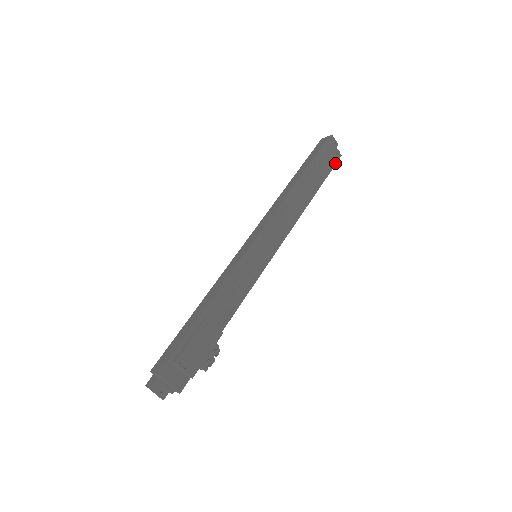
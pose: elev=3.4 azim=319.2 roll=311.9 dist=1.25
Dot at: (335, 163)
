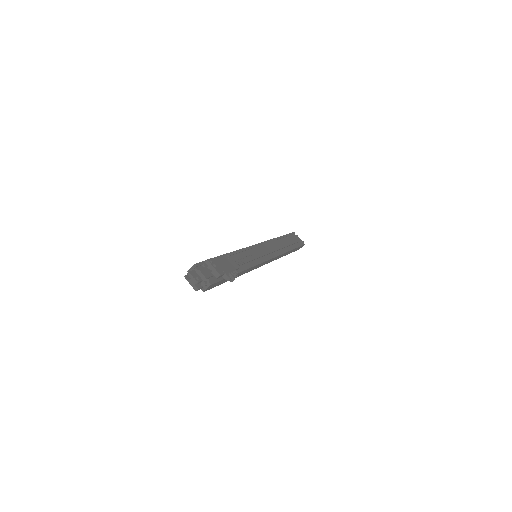
Dot at: (301, 245)
